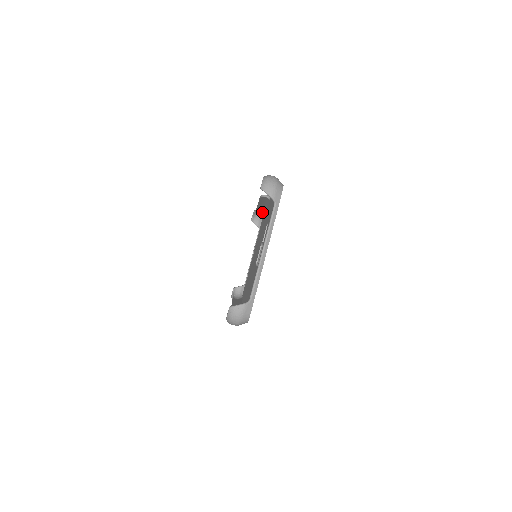
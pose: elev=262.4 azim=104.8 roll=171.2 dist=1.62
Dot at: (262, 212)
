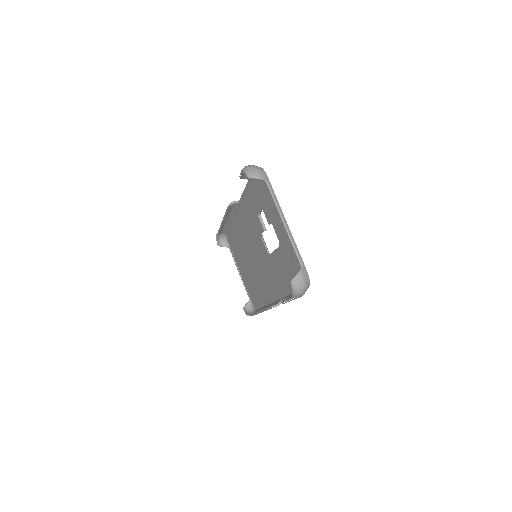
Dot at: (225, 231)
